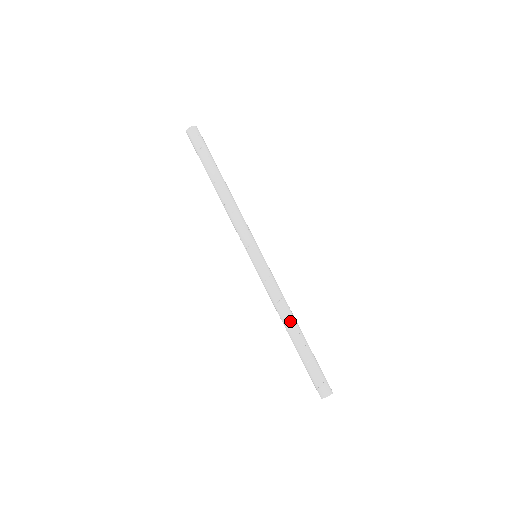
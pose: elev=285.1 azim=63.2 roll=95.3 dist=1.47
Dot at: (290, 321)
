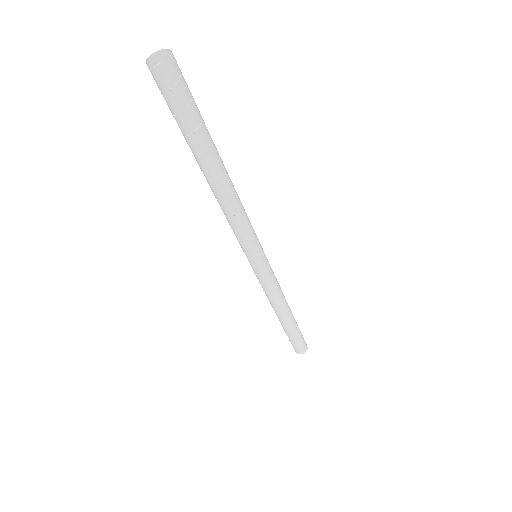
Dot at: (282, 314)
